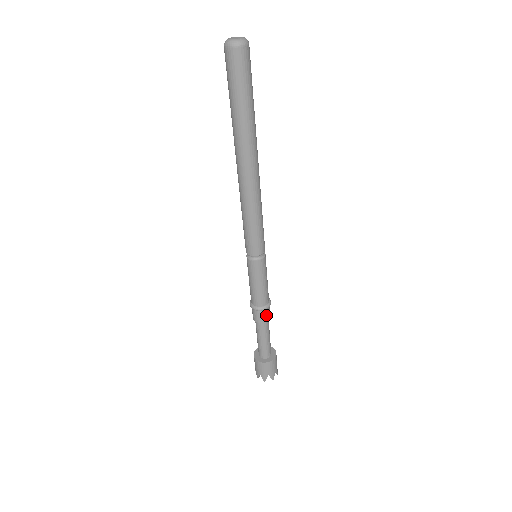
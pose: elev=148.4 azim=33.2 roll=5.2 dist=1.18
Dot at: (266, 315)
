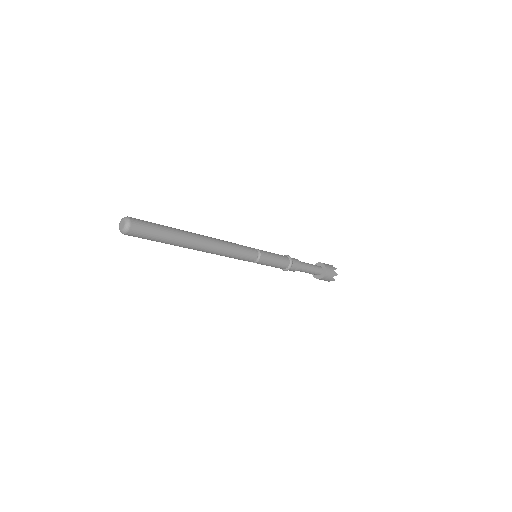
Dot at: (290, 270)
